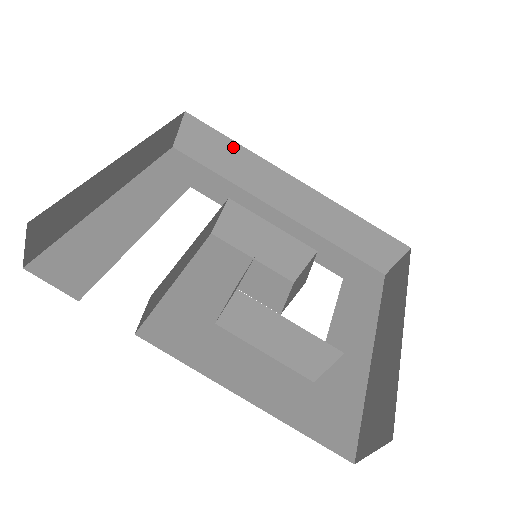
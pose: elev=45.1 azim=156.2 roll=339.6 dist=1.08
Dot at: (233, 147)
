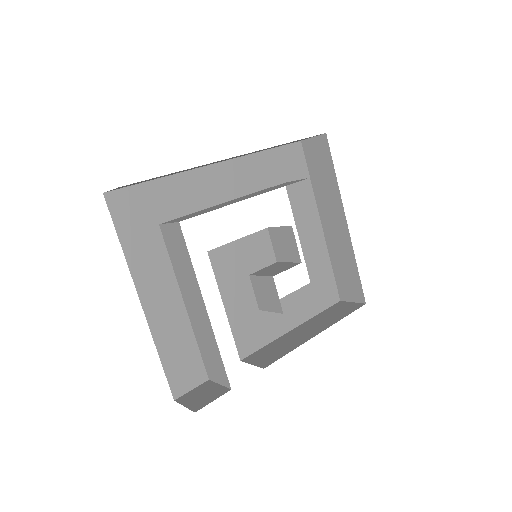
Dot at: occluded
